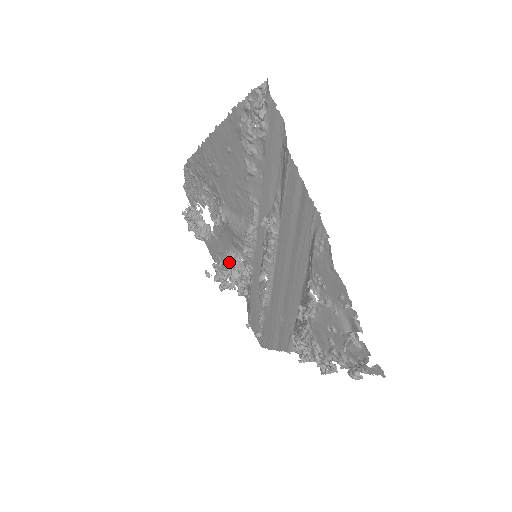
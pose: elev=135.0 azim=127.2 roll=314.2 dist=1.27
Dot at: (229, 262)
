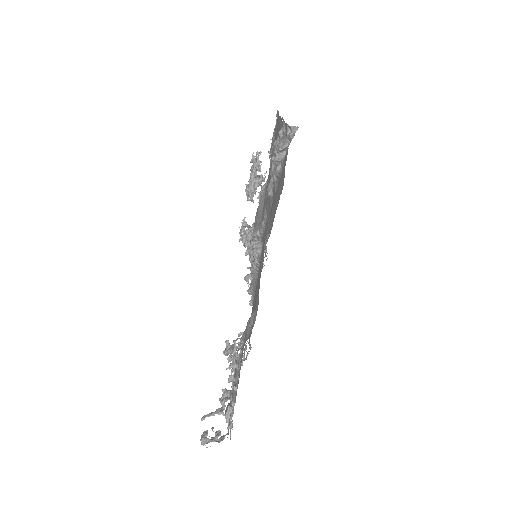
Dot at: (245, 236)
